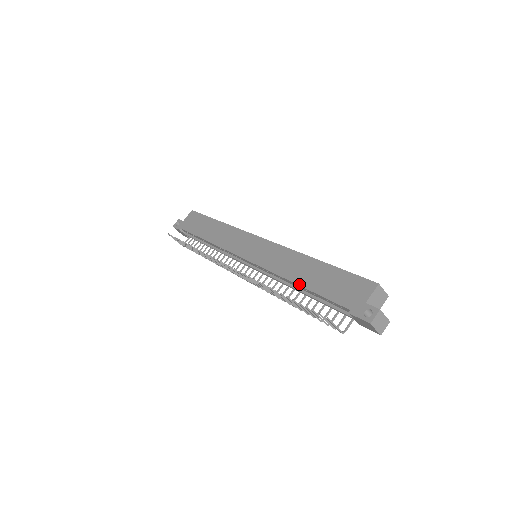
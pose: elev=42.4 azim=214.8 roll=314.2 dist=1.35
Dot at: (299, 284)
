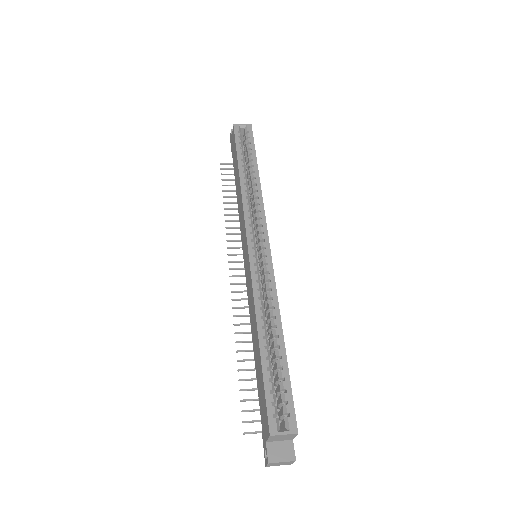
Dot at: occluded
